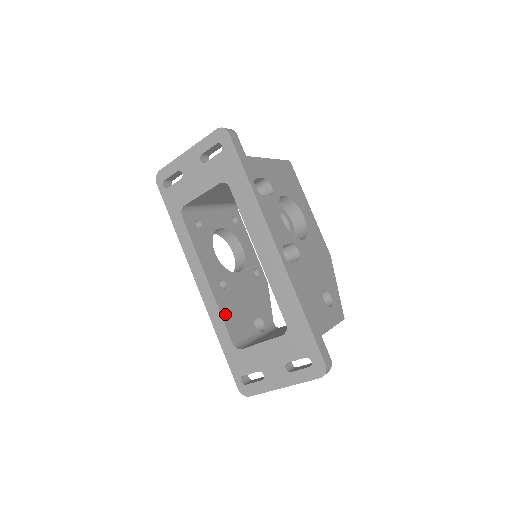
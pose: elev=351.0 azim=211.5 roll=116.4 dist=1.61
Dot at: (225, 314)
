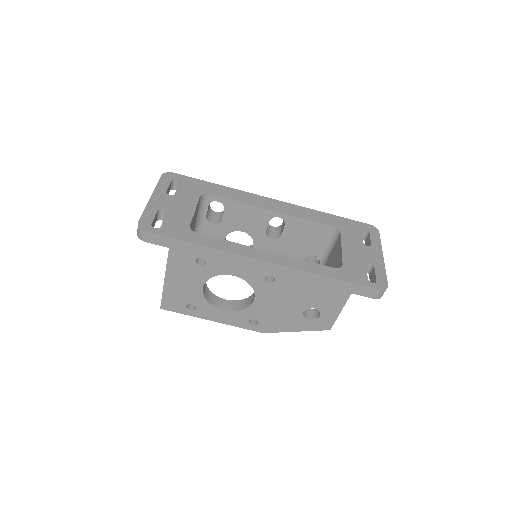
Dot at: occluded
